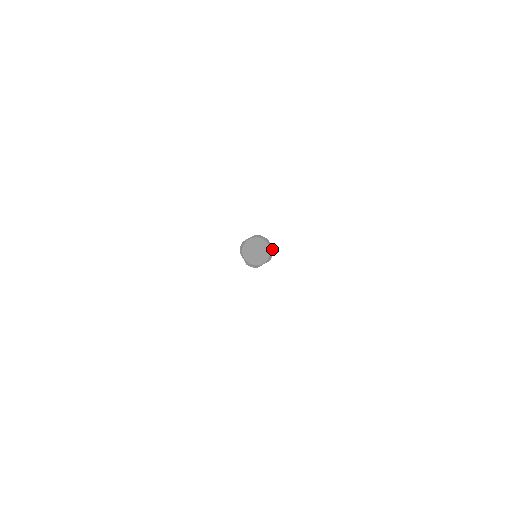
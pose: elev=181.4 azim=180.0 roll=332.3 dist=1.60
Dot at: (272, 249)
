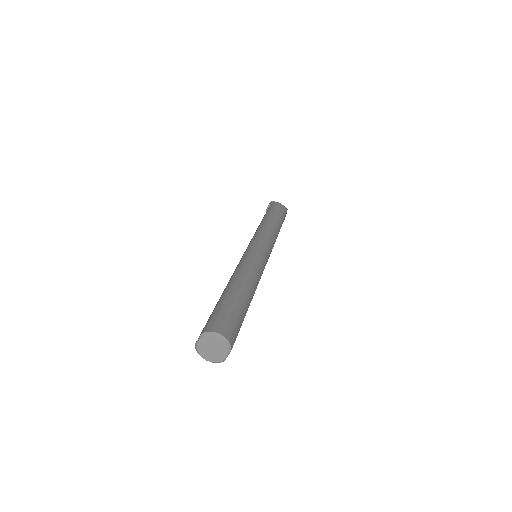
Dot at: (226, 339)
